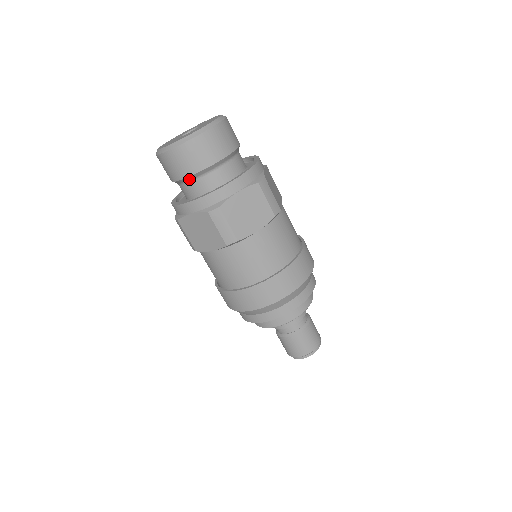
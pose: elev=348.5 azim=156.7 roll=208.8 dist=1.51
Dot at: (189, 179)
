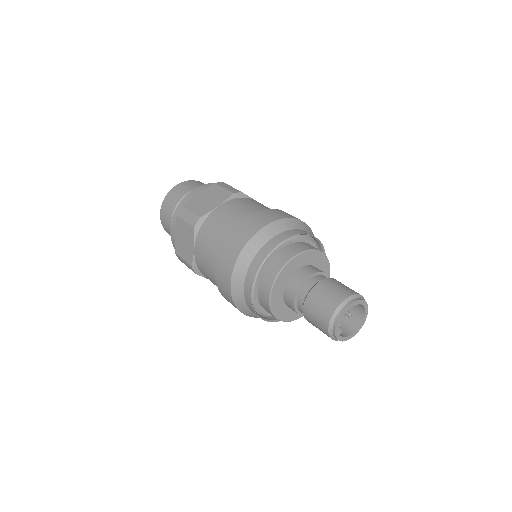
Dot at: occluded
